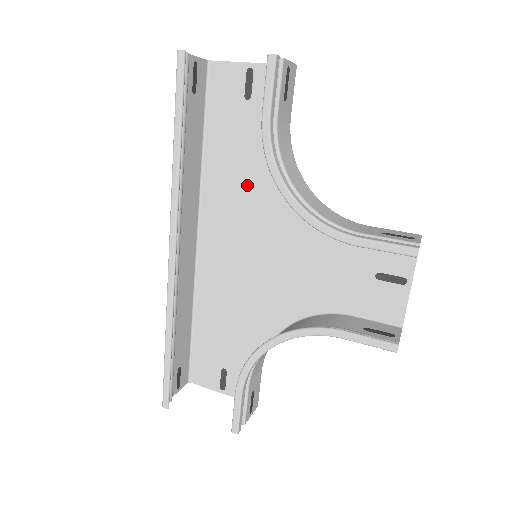
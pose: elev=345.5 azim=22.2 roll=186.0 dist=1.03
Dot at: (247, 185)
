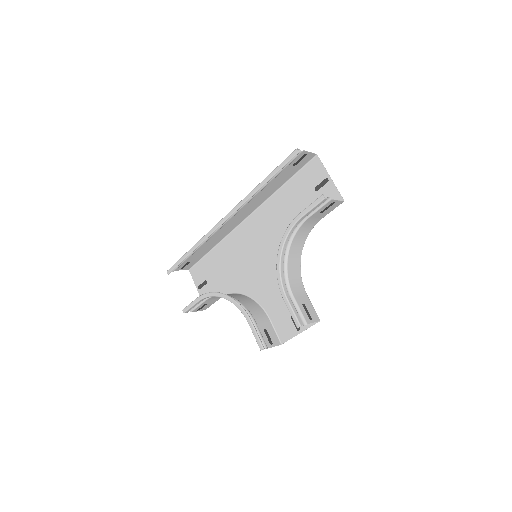
Dot at: (282, 223)
